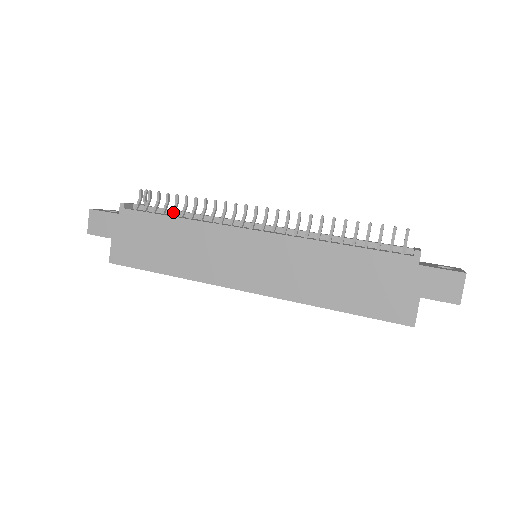
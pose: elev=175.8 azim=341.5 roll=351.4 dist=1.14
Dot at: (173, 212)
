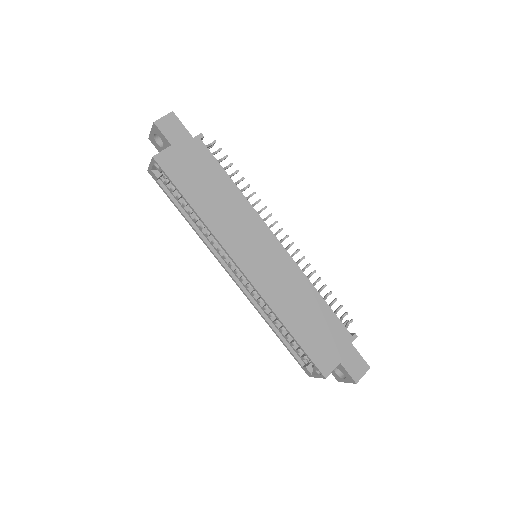
Dot at: occluded
